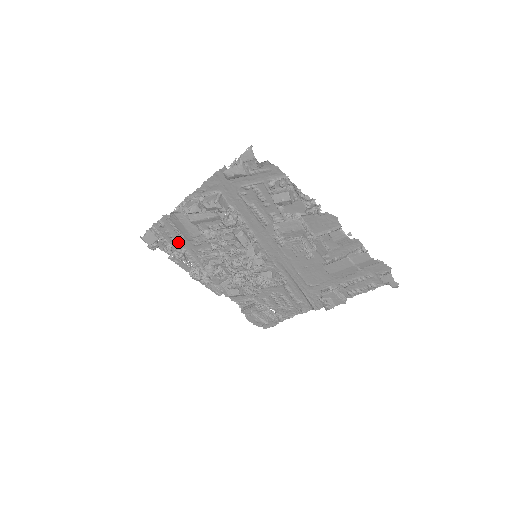
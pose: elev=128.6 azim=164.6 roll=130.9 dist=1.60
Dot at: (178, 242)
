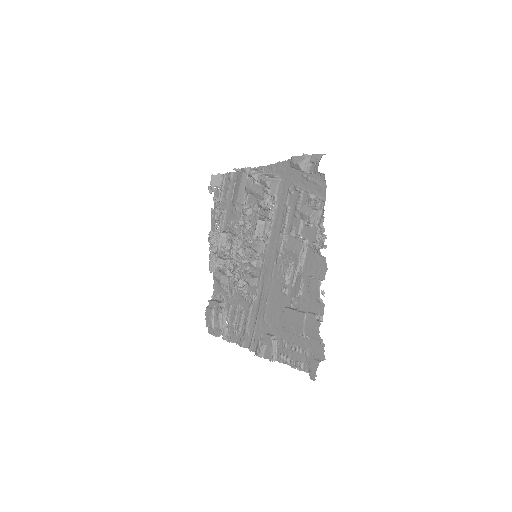
Dot at: (227, 201)
